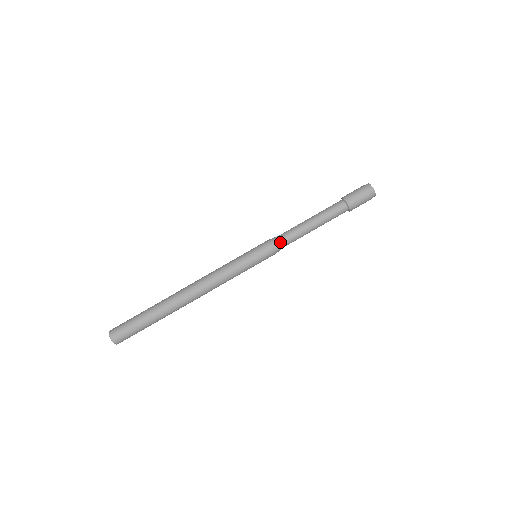
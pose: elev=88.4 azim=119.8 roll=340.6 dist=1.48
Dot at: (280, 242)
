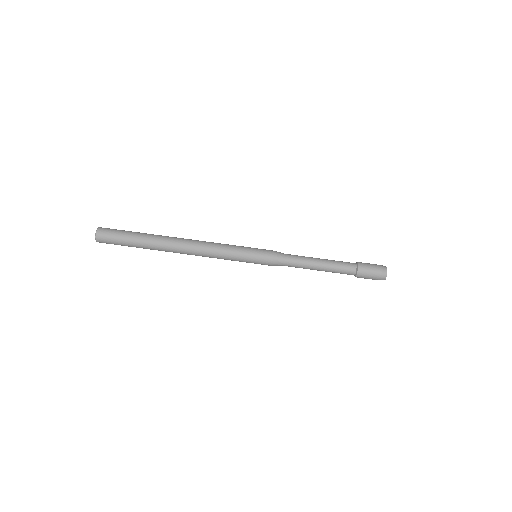
Dot at: (282, 263)
